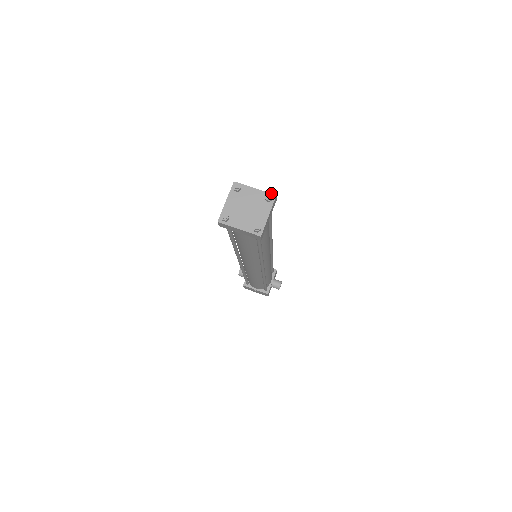
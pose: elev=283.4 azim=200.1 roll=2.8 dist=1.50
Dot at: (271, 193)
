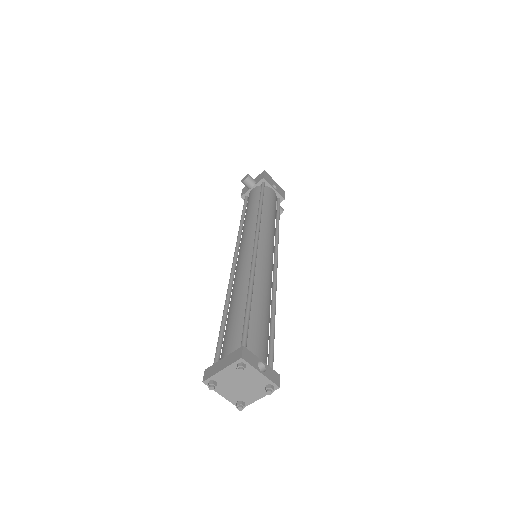
Dot at: (275, 384)
